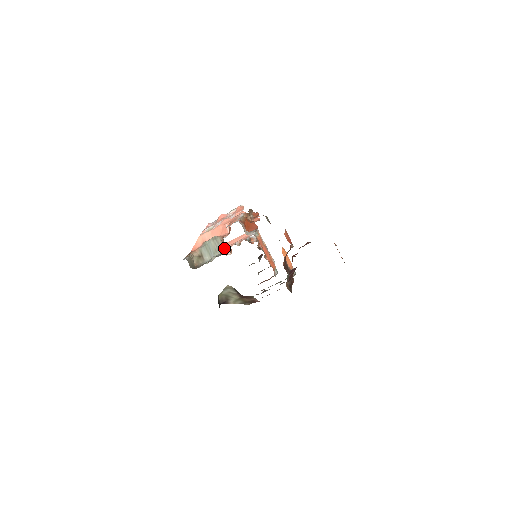
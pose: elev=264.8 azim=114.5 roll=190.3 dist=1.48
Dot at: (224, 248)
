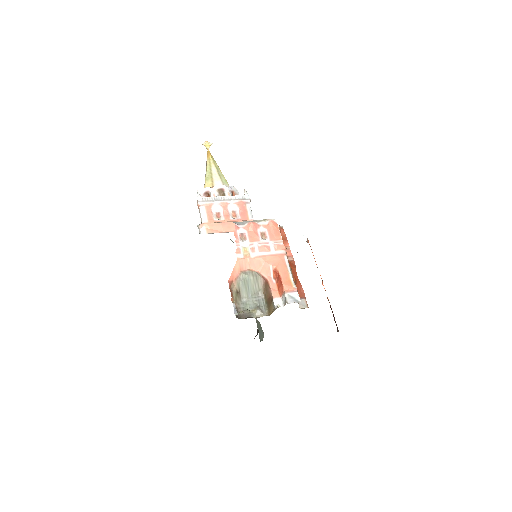
Dot at: (264, 293)
